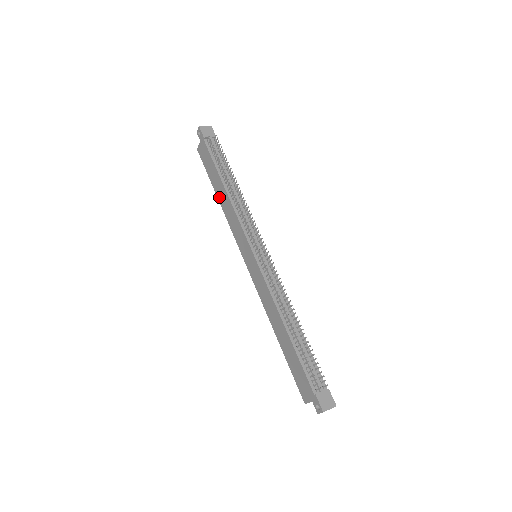
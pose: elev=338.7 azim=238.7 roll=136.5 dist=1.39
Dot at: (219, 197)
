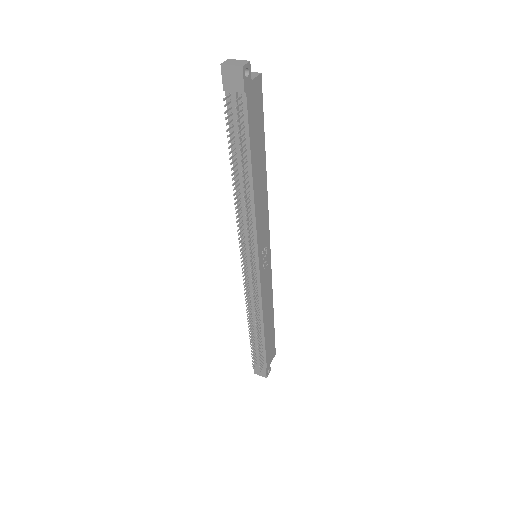
Dot at: occluded
